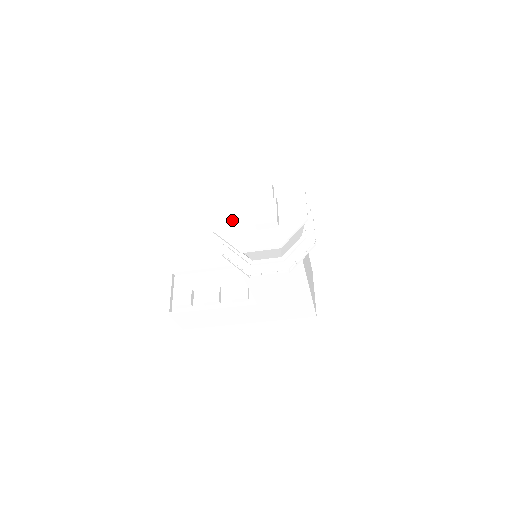
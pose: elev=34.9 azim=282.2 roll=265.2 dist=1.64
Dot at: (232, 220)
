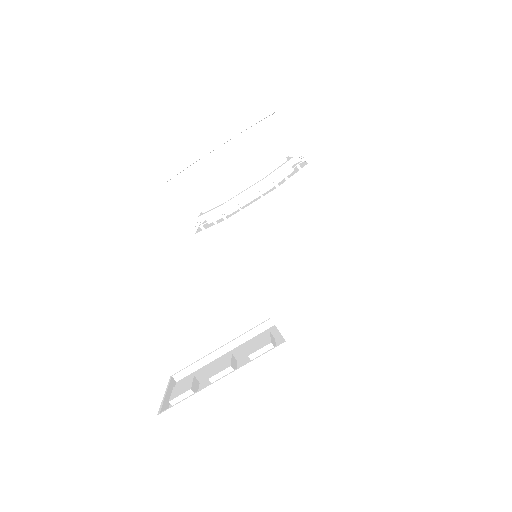
Dot at: occluded
